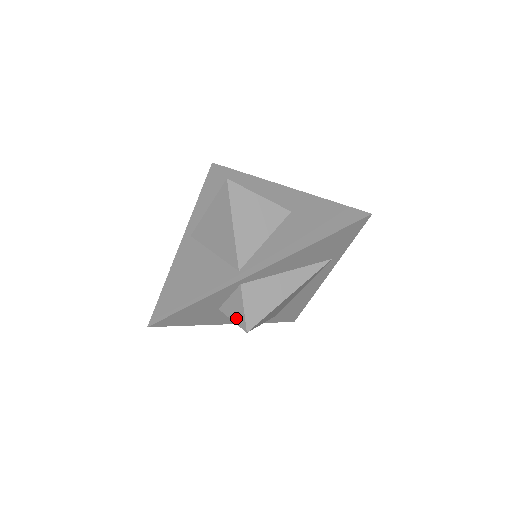
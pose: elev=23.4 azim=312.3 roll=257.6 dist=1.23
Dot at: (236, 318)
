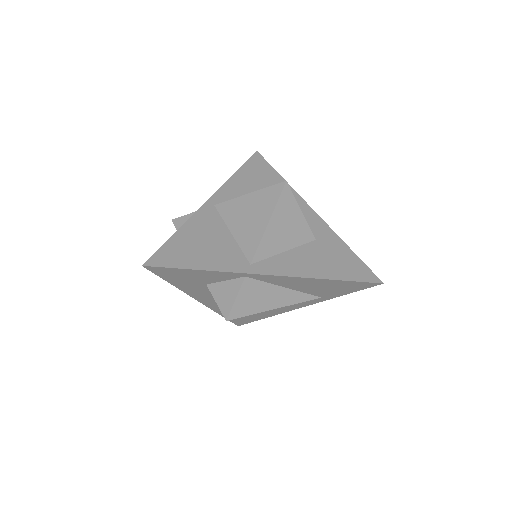
Dot at: (222, 302)
